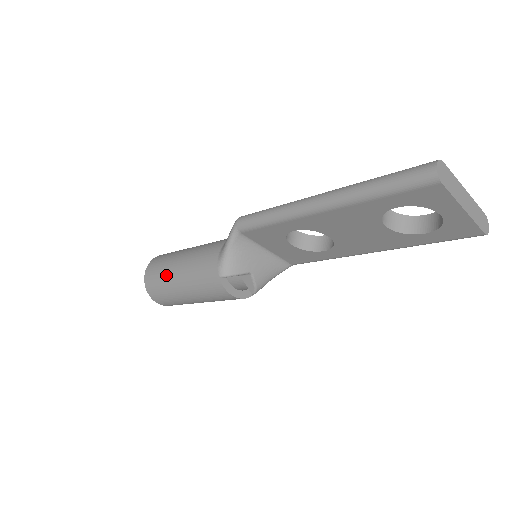
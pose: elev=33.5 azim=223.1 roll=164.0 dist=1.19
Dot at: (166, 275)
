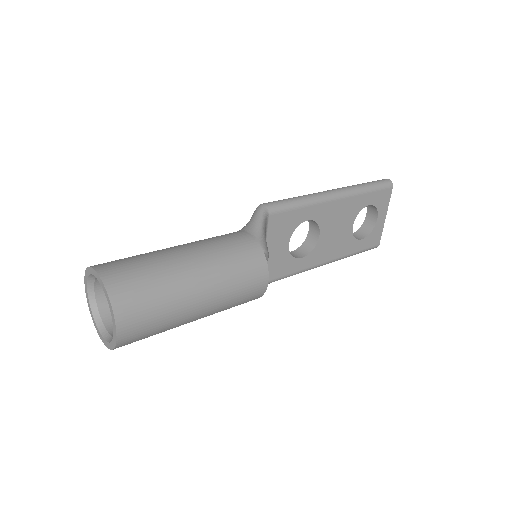
Dot at: (163, 264)
